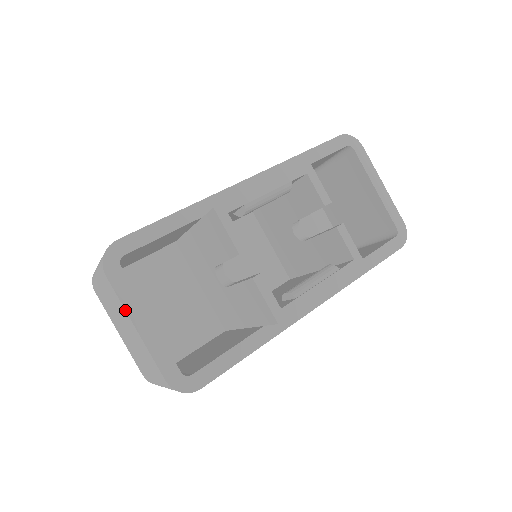
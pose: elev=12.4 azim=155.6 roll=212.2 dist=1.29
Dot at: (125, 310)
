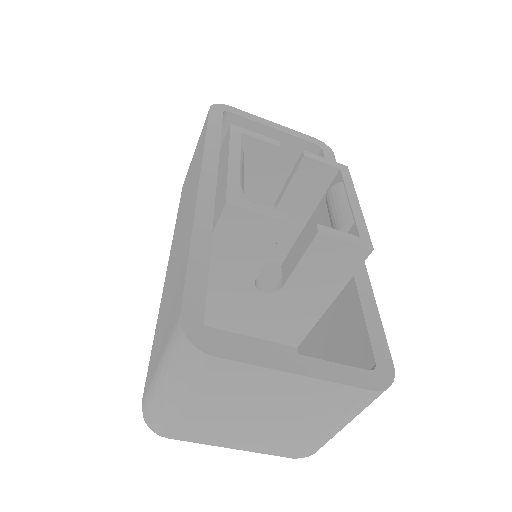
Dot at: (270, 369)
